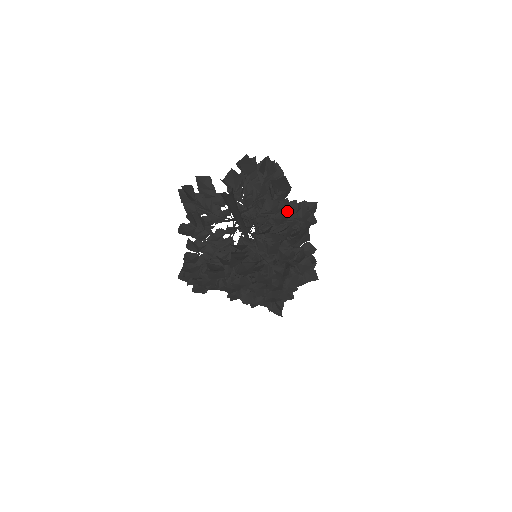
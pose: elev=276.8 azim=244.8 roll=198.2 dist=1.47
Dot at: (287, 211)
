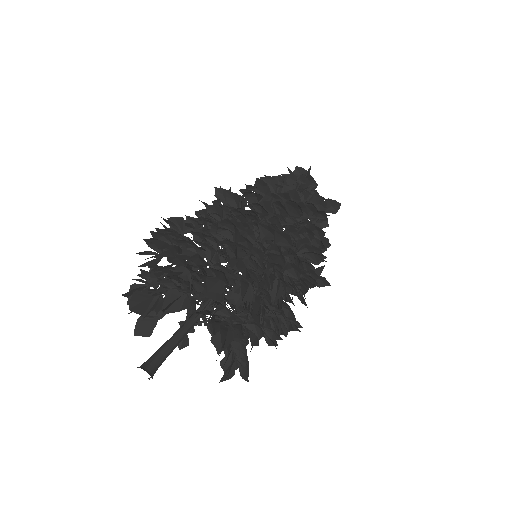
Dot at: (215, 268)
